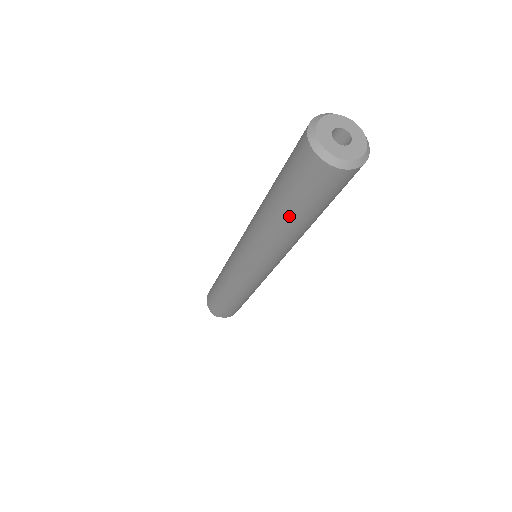
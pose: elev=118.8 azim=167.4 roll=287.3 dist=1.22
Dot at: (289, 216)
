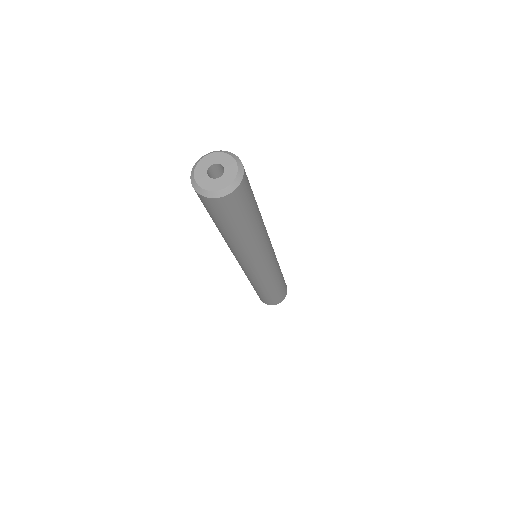
Dot at: (247, 229)
